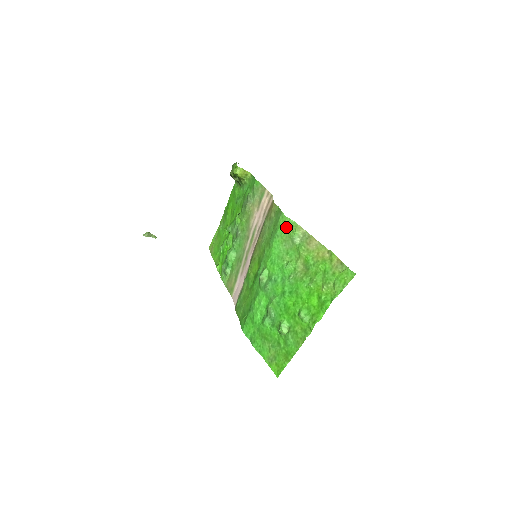
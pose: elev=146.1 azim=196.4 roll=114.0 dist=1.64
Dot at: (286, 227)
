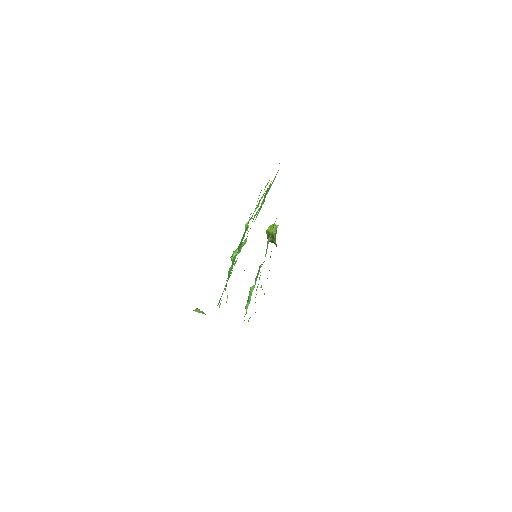
Dot at: occluded
